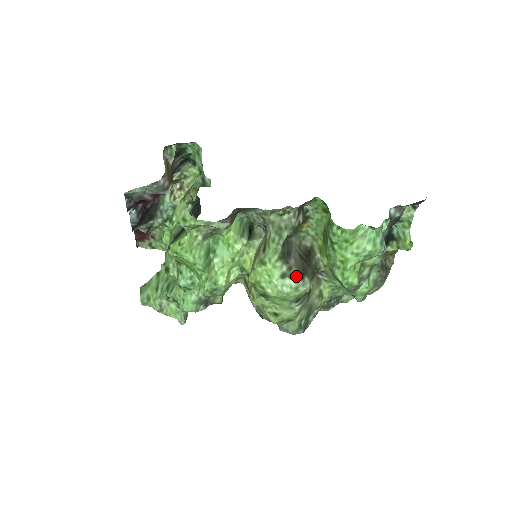
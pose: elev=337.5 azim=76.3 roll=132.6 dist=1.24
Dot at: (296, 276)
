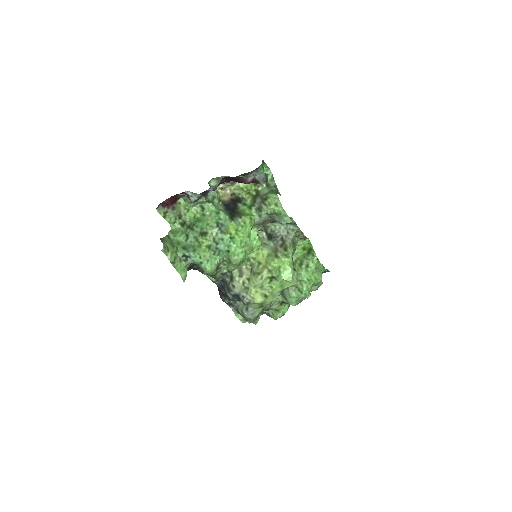
Dot at: occluded
